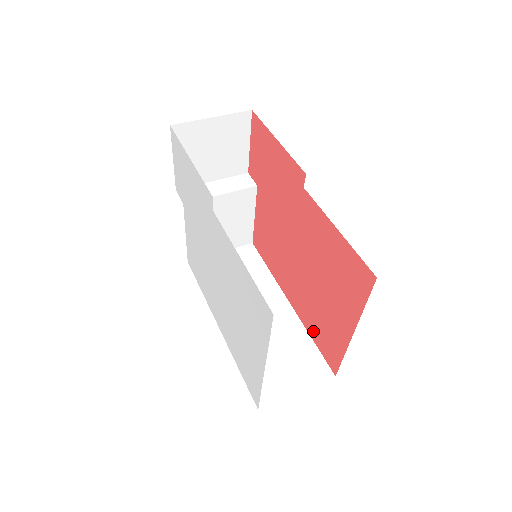
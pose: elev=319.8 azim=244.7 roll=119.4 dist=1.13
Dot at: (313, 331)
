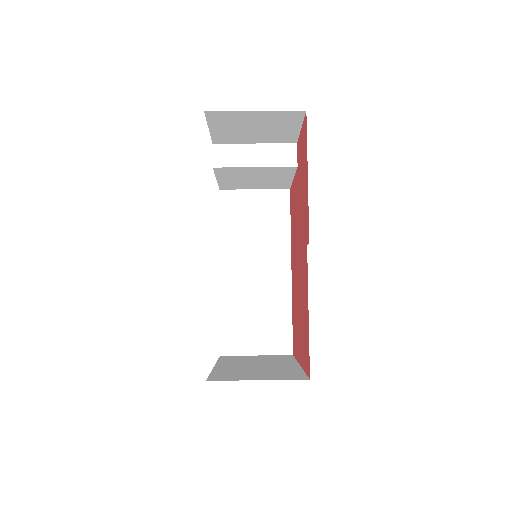
Dot at: (293, 314)
